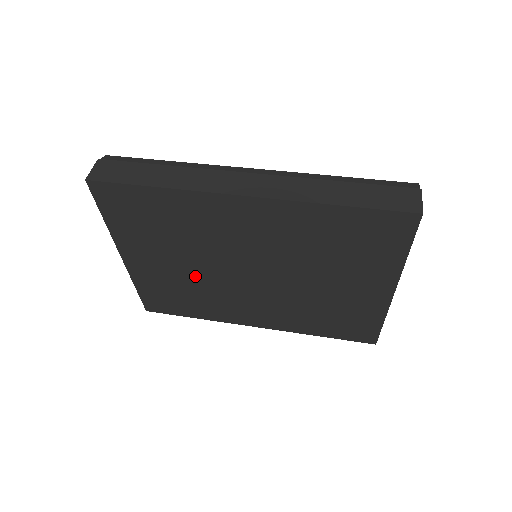
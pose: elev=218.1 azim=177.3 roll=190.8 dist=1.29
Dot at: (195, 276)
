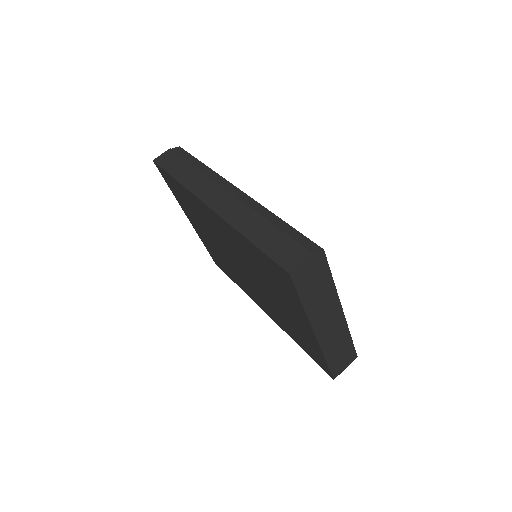
Dot at: (220, 252)
